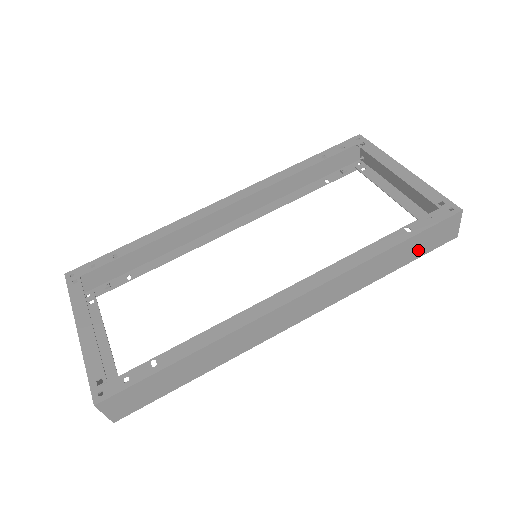
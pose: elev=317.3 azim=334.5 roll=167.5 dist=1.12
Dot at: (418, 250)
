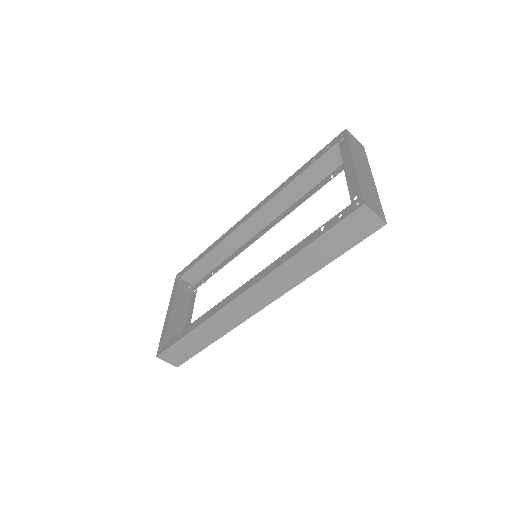
Dot at: (342, 243)
